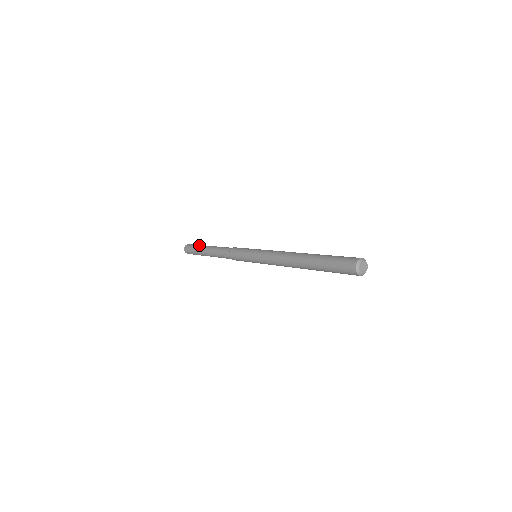
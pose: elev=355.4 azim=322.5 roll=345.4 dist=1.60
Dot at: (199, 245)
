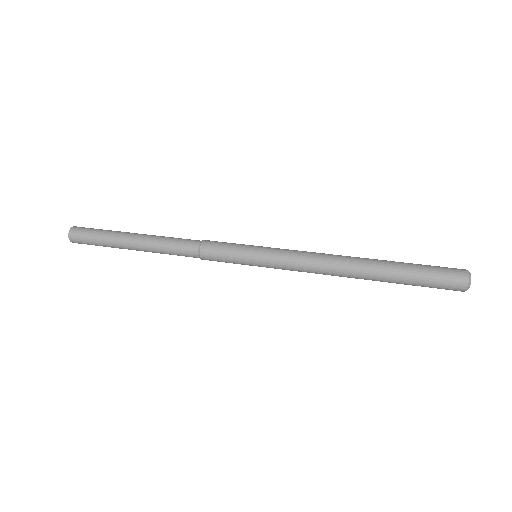
Dot at: (111, 230)
